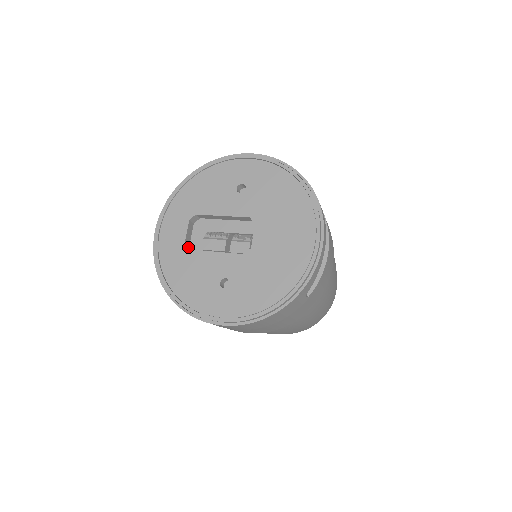
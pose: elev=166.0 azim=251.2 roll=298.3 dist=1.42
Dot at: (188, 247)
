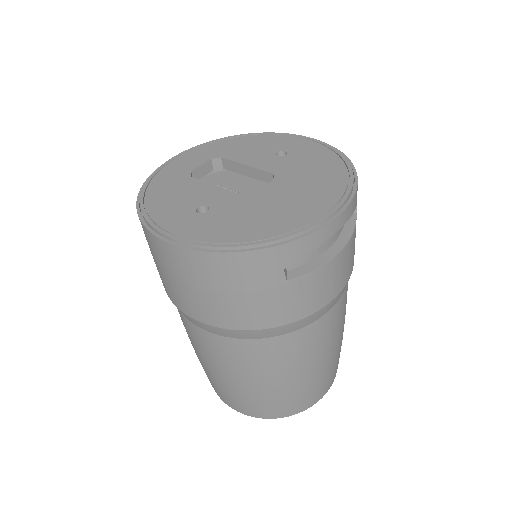
Dot at: occluded
